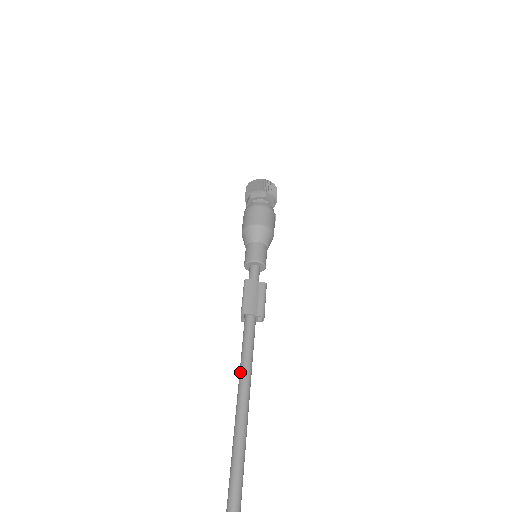
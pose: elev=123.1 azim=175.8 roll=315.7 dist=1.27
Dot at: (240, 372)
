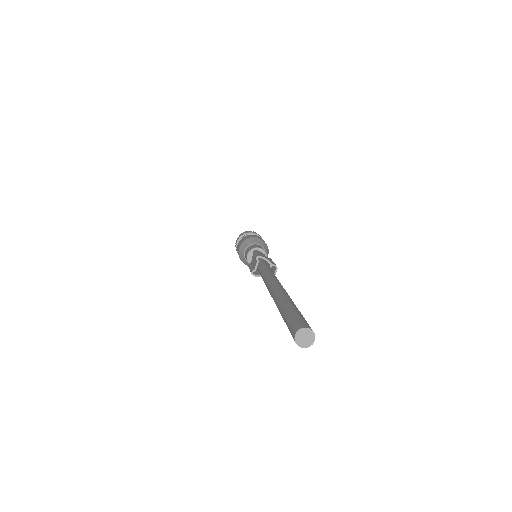
Dot at: (266, 274)
